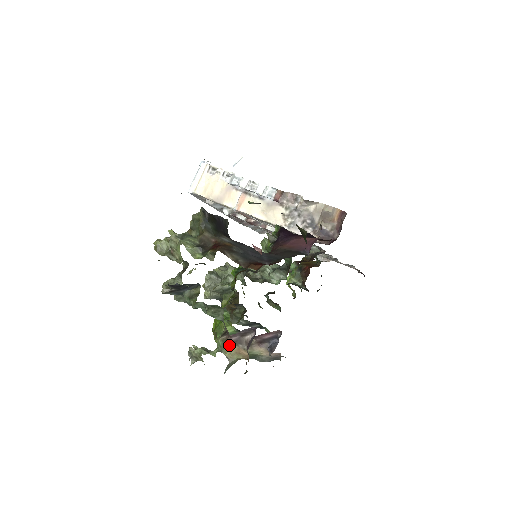
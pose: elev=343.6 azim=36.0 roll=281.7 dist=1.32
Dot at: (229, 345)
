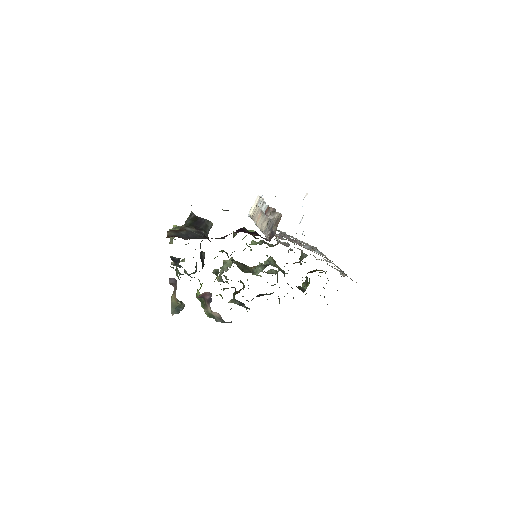
Dot at: (173, 293)
